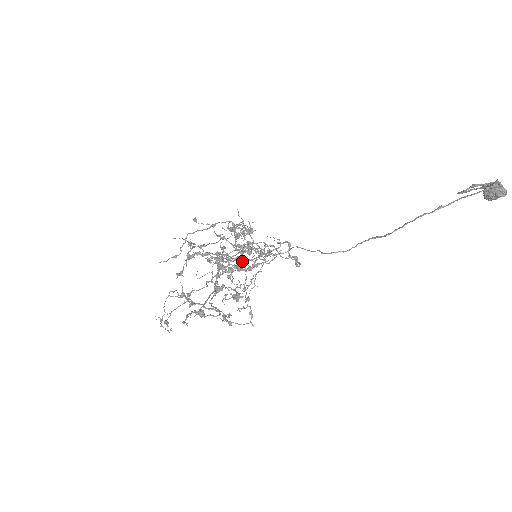
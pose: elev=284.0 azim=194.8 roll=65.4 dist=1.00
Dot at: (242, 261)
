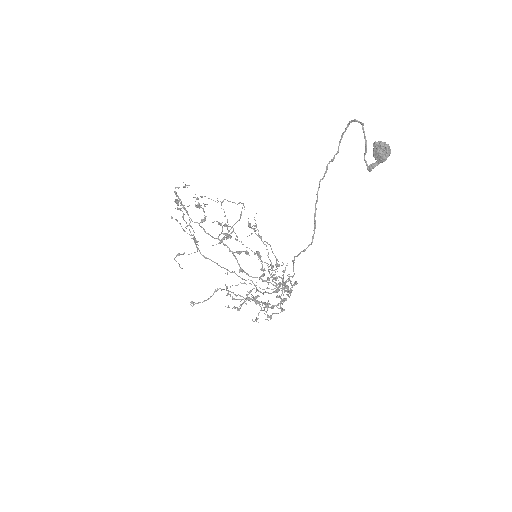
Dot at: (263, 292)
